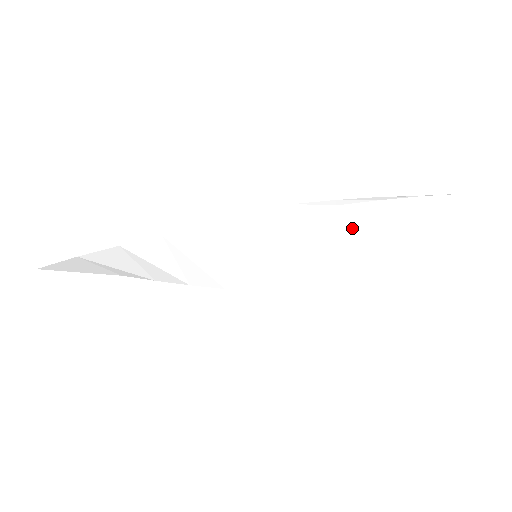
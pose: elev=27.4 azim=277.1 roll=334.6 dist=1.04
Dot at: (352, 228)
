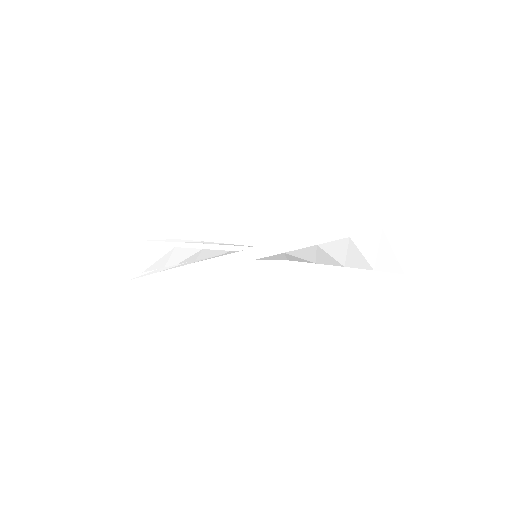
Dot at: (328, 250)
